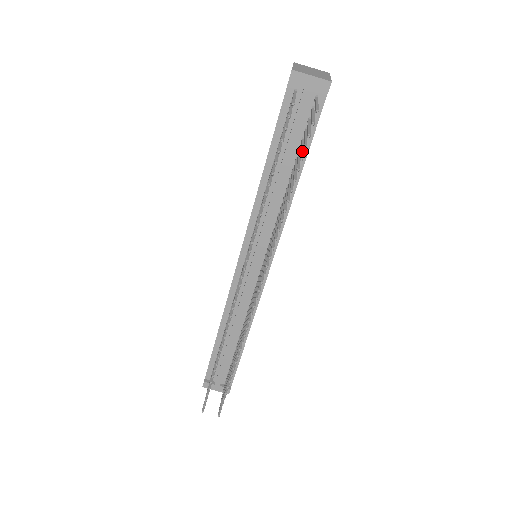
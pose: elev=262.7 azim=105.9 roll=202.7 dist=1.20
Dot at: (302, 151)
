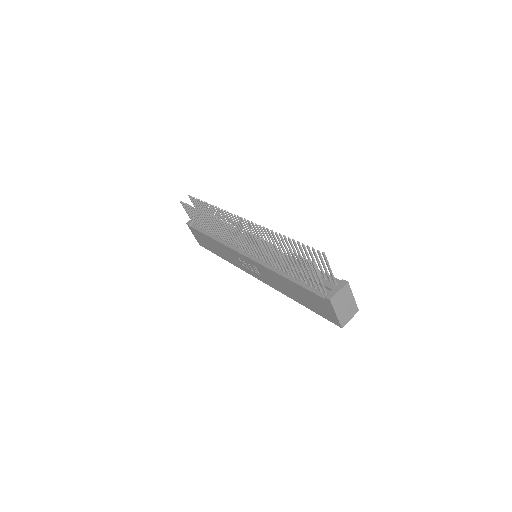
Dot at: (203, 207)
